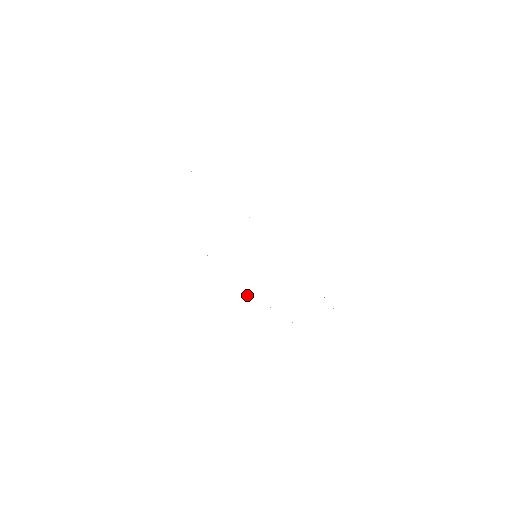
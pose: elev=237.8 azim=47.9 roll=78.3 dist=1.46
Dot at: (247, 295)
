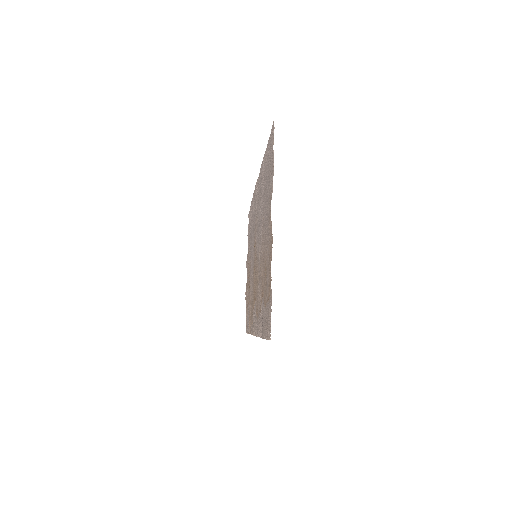
Dot at: (254, 334)
